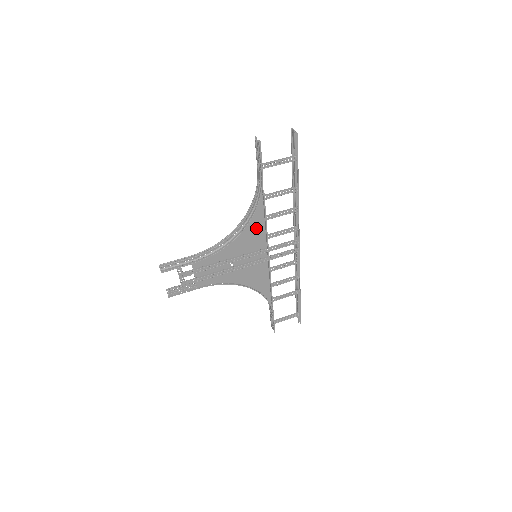
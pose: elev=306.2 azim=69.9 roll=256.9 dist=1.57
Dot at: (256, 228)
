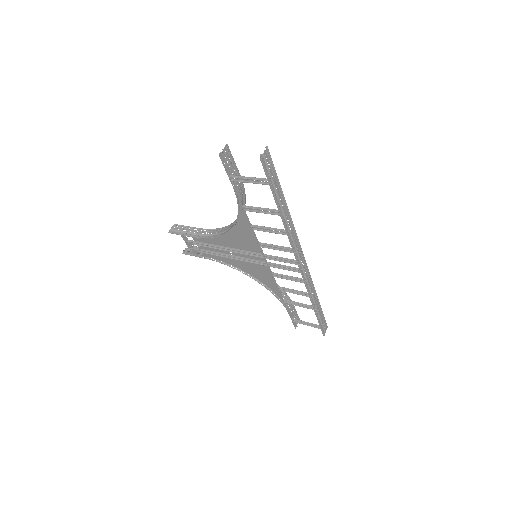
Dot at: (246, 232)
